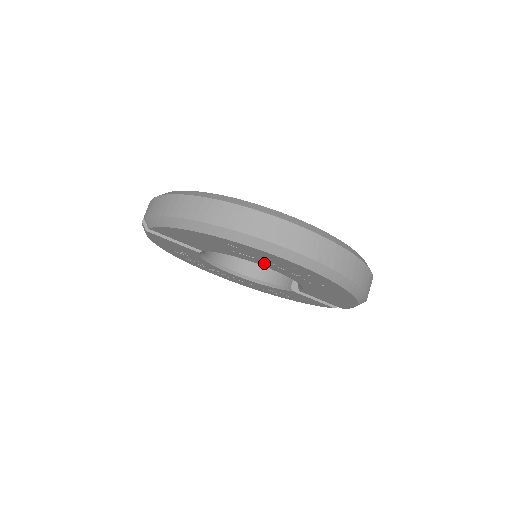
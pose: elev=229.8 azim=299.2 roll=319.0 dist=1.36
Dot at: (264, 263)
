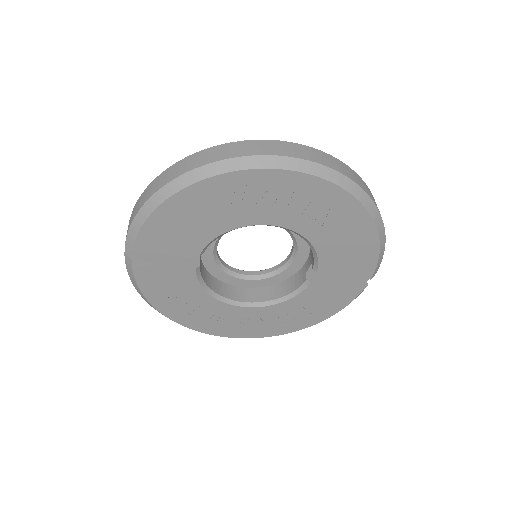
Dot at: (264, 213)
